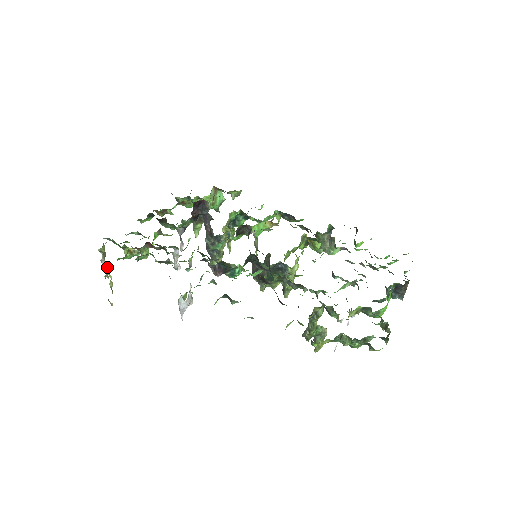
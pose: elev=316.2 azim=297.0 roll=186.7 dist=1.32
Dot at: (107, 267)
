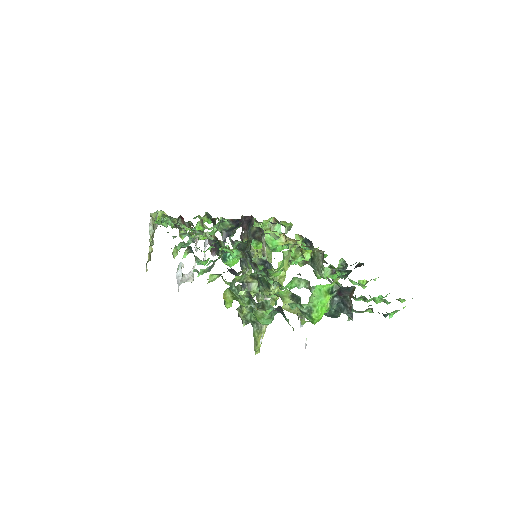
Dot at: (152, 233)
